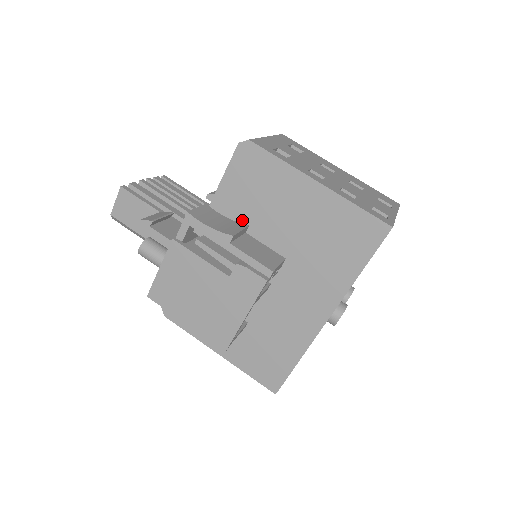
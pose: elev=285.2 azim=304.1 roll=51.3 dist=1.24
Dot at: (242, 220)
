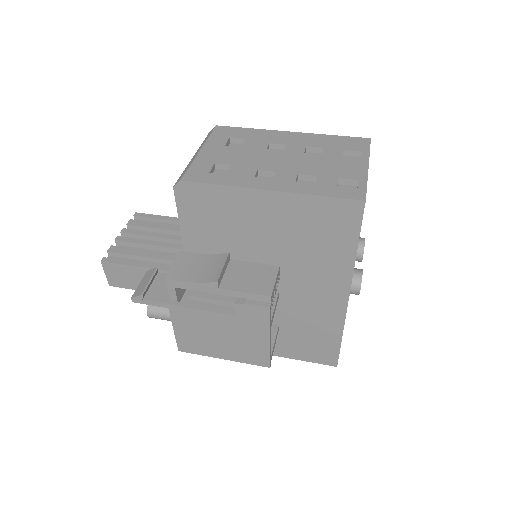
Dot at: (220, 249)
